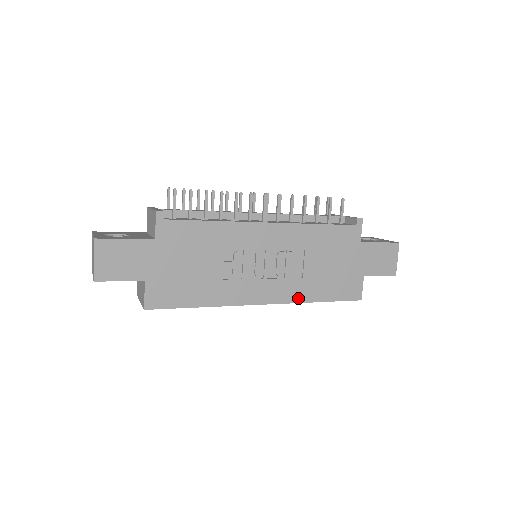
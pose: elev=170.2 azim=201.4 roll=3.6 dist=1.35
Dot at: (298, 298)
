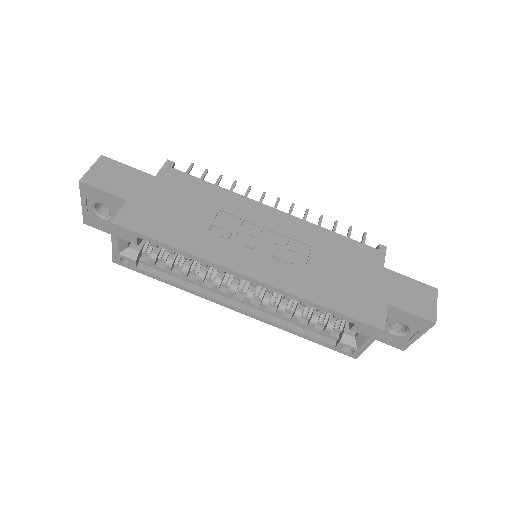
Dot at: (294, 290)
